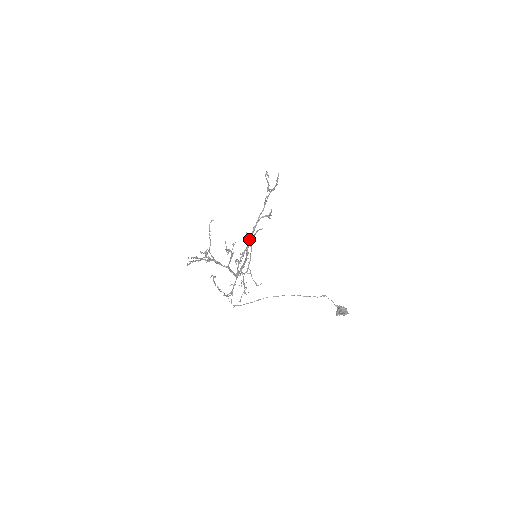
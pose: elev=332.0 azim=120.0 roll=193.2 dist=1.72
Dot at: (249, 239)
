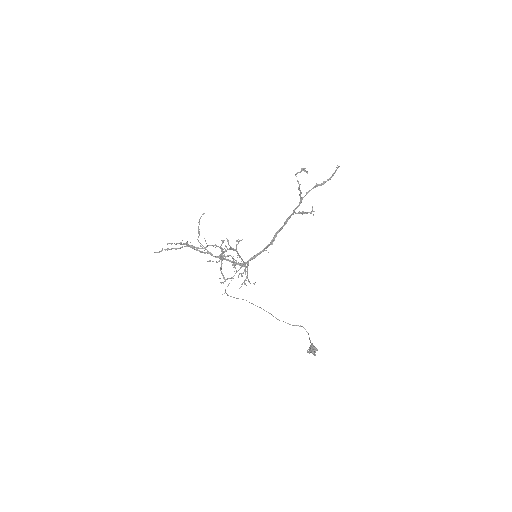
Dot at: (278, 230)
